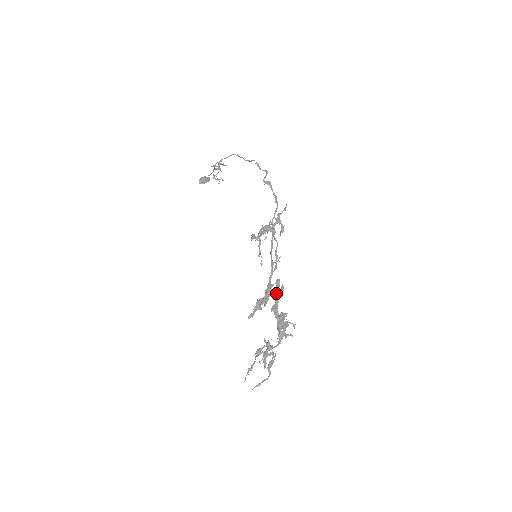
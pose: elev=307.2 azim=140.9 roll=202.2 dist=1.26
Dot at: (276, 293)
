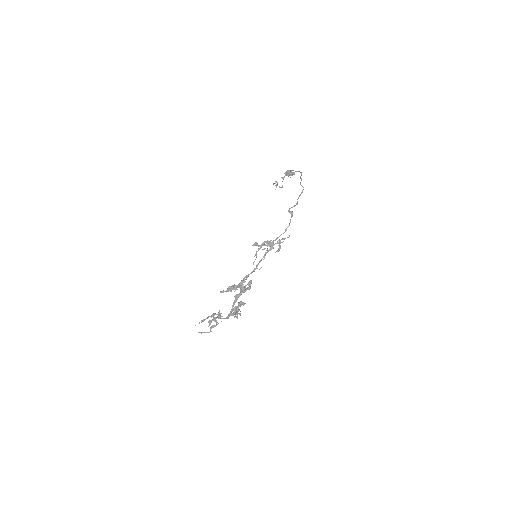
Dot at: (244, 288)
